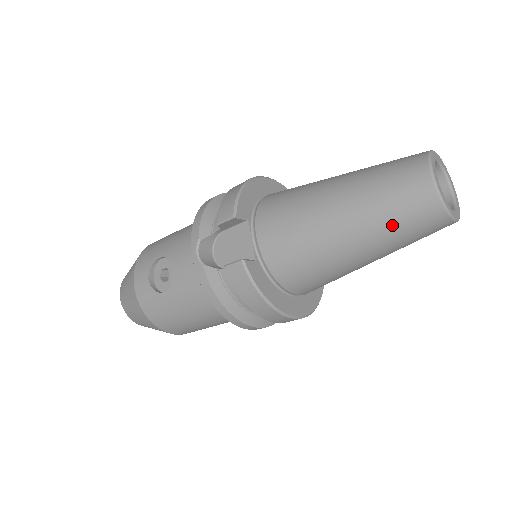
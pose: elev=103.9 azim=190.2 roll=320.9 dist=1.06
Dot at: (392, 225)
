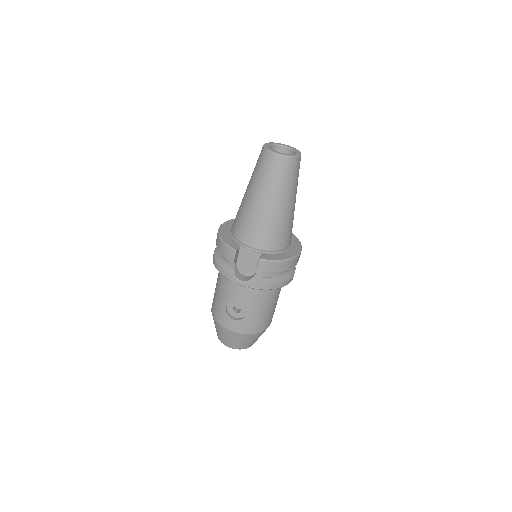
Dot at: (286, 183)
